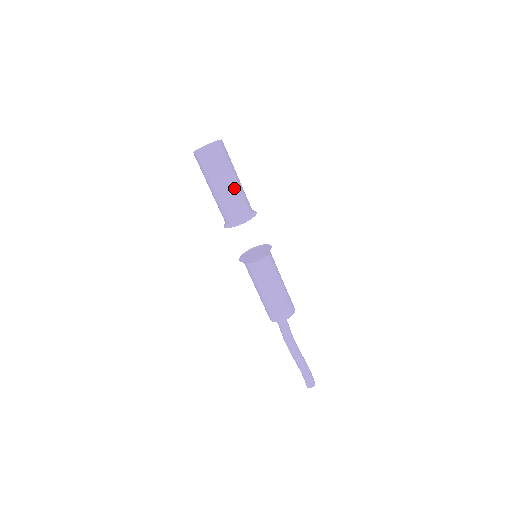
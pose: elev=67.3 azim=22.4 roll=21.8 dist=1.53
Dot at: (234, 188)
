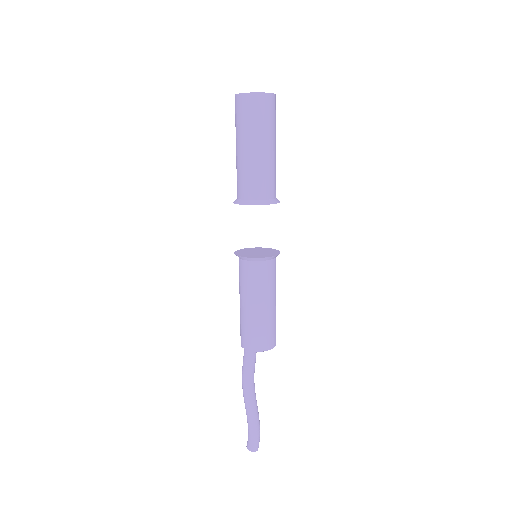
Dot at: (249, 157)
